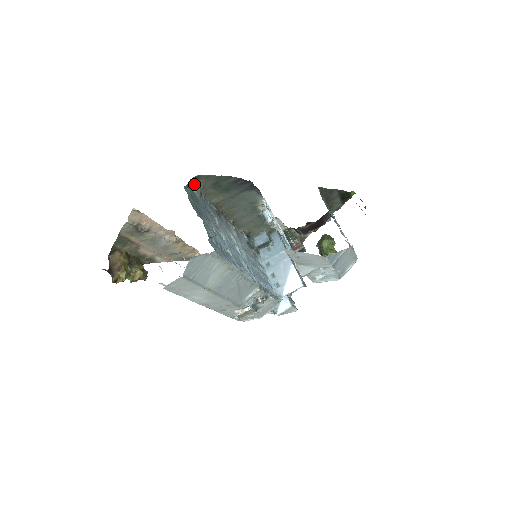
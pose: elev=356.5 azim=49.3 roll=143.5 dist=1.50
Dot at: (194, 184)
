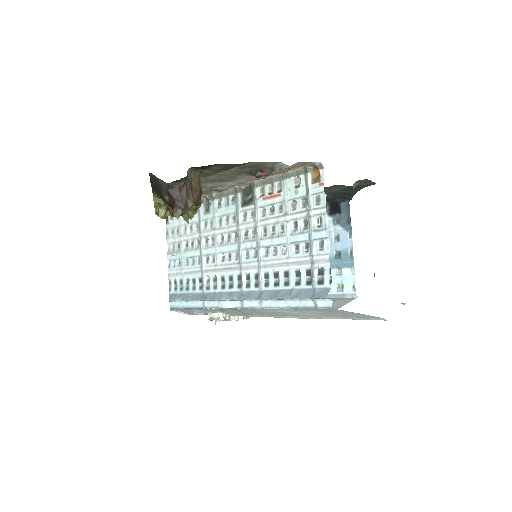
Dot at: (359, 181)
